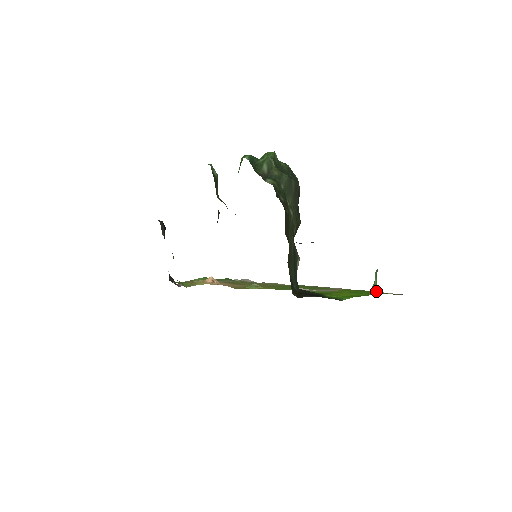
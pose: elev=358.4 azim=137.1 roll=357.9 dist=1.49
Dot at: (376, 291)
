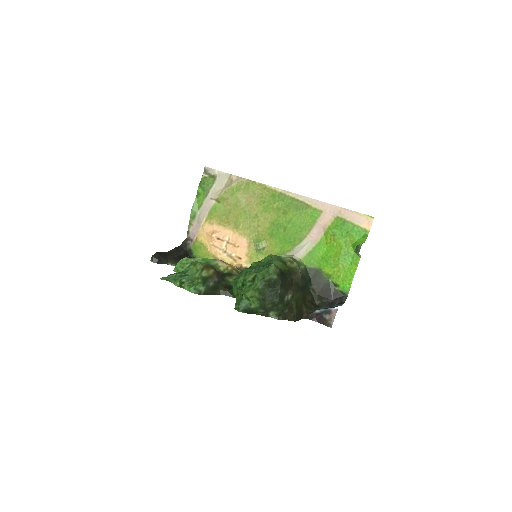
Dot at: (360, 255)
